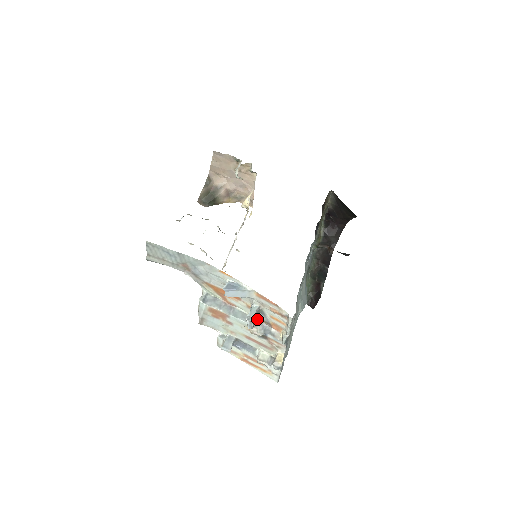
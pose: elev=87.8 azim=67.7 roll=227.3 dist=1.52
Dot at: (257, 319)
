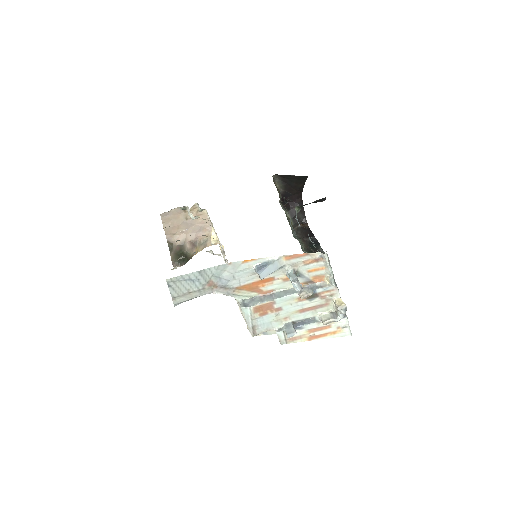
Dot at: occluded
